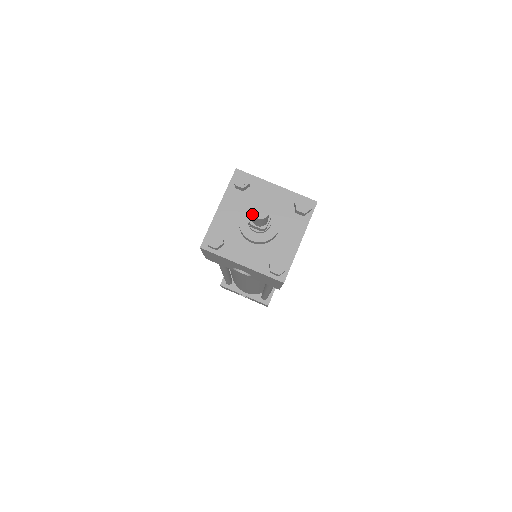
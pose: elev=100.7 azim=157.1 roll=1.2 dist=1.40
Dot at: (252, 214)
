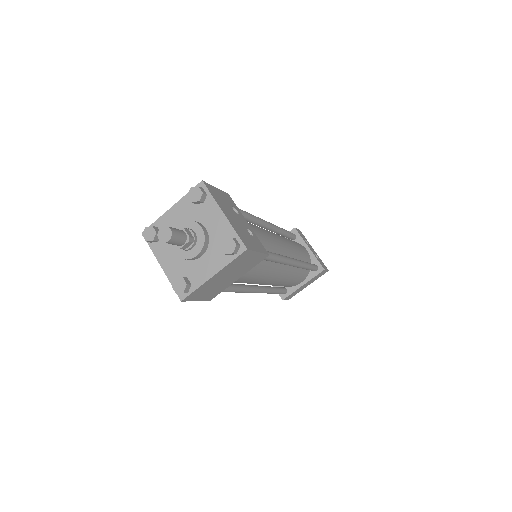
Dot at: (160, 233)
